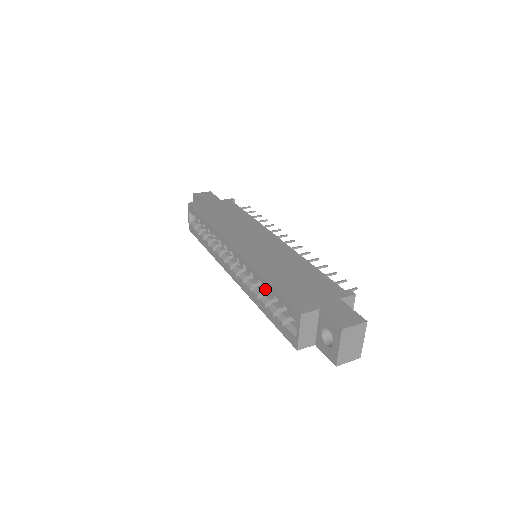
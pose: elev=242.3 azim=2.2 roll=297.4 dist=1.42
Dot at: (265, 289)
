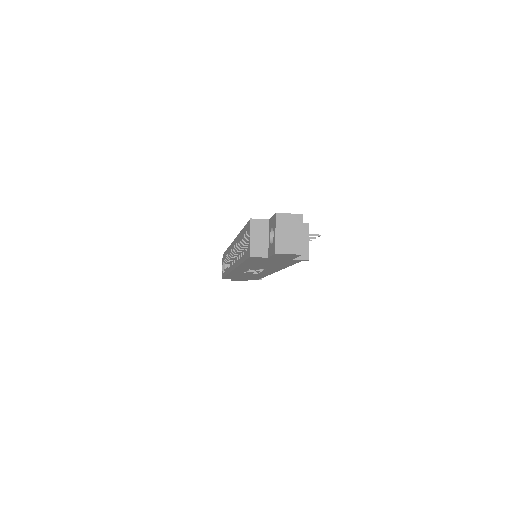
Dot at: (241, 239)
